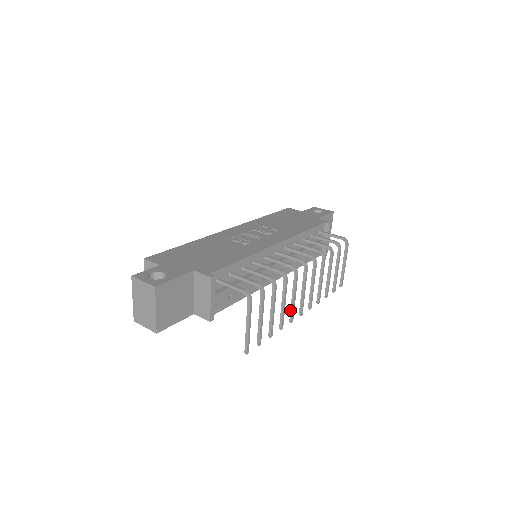
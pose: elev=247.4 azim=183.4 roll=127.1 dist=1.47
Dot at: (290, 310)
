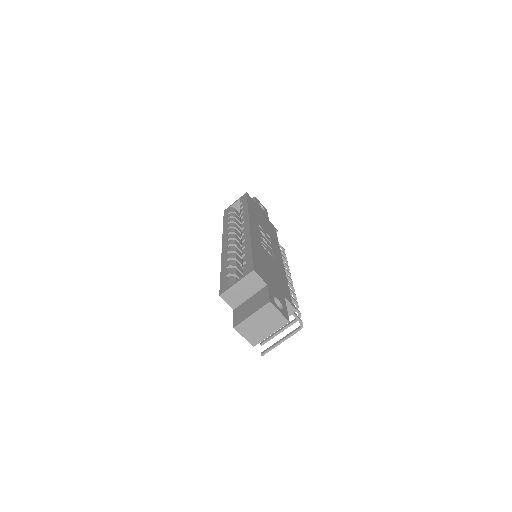
Dot at: occluded
